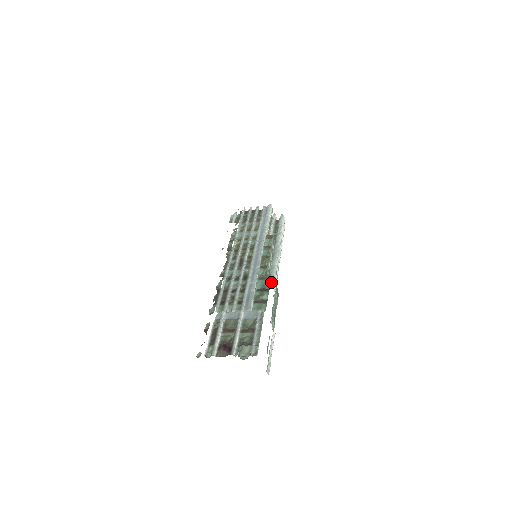
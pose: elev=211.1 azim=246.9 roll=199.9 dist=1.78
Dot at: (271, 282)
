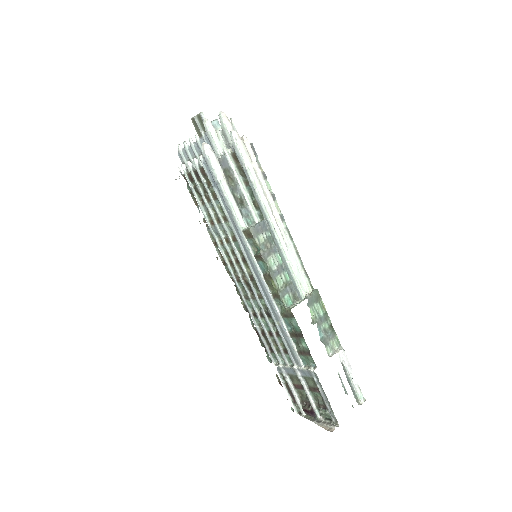
Dot at: (297, 292)
